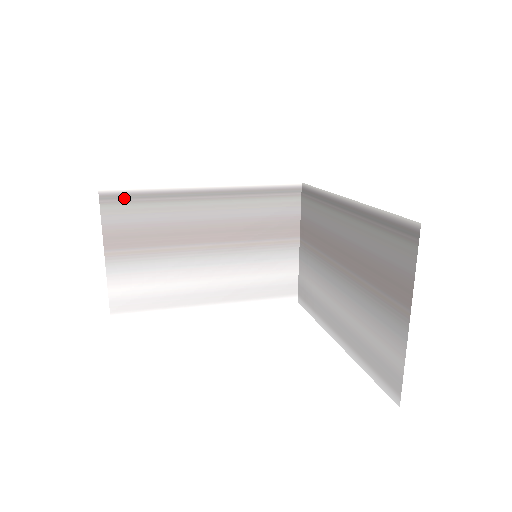
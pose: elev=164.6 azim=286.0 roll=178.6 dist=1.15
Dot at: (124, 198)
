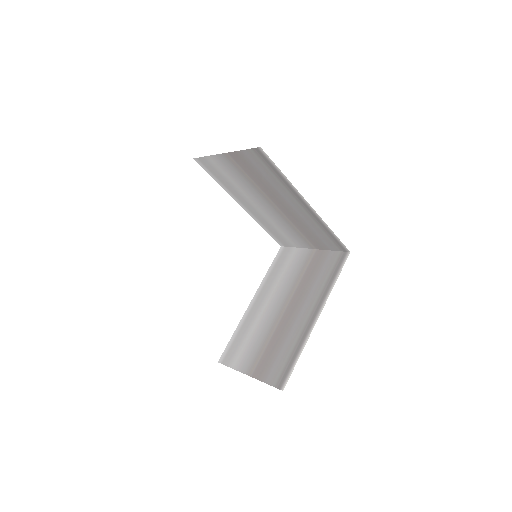
Dot at: occluded
